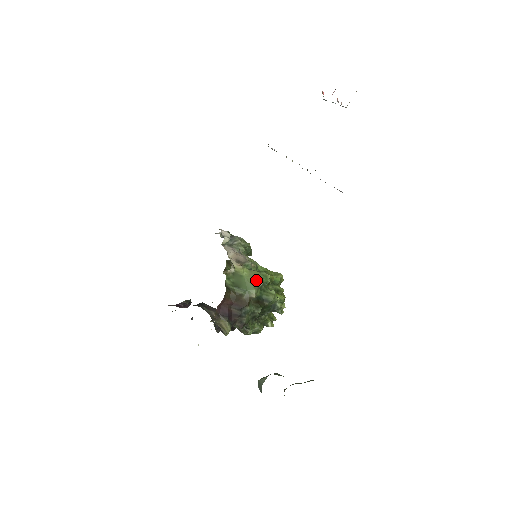
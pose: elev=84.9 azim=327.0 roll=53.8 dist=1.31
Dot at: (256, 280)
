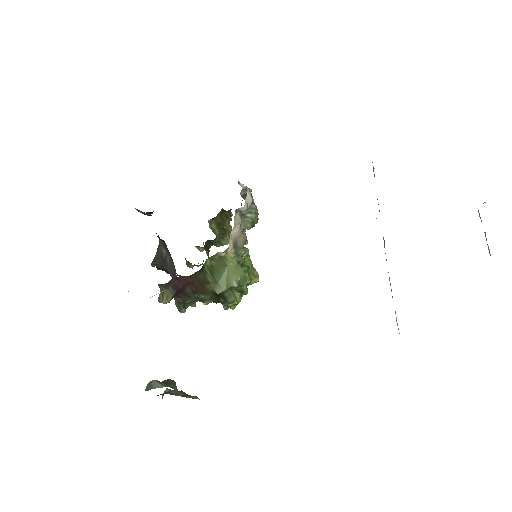
Dot at: (235, 280)
